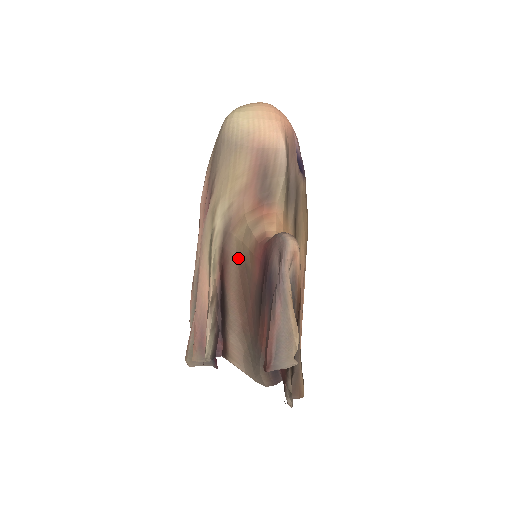
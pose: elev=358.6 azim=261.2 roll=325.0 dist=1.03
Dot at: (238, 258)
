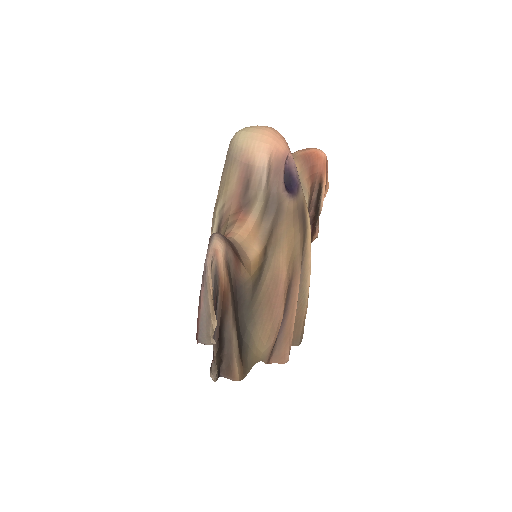
Dot at: occluded
